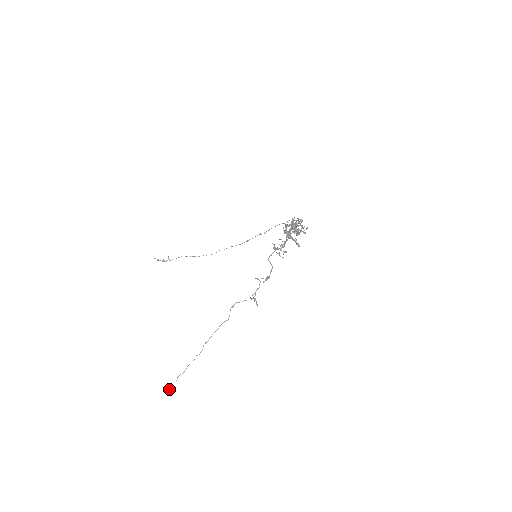
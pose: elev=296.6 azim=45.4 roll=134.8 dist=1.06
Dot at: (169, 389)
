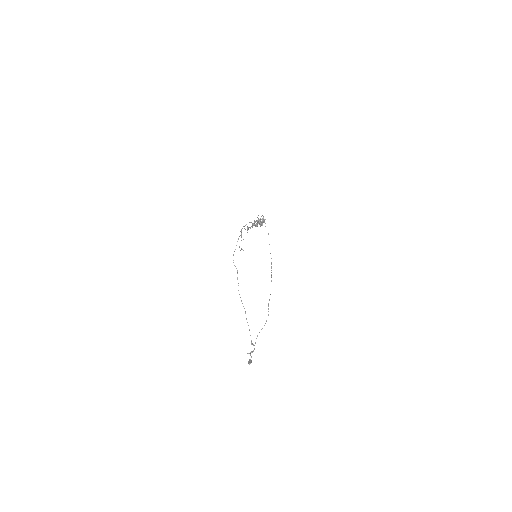
Dot at: (250, 361)
